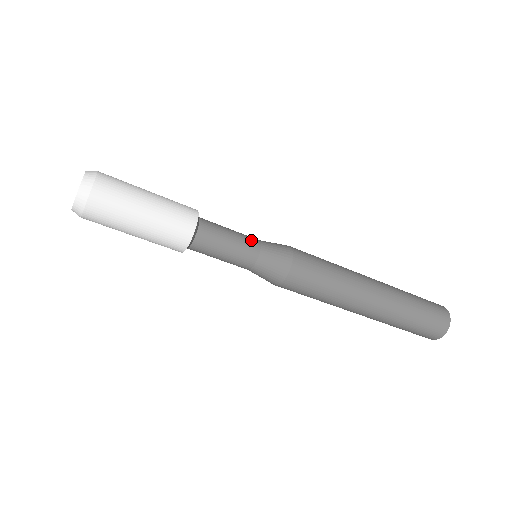
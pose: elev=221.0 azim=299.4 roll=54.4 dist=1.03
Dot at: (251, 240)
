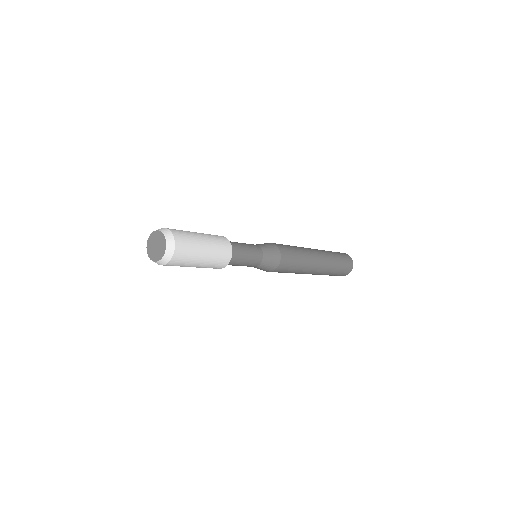
Dot at: (258, 258)
